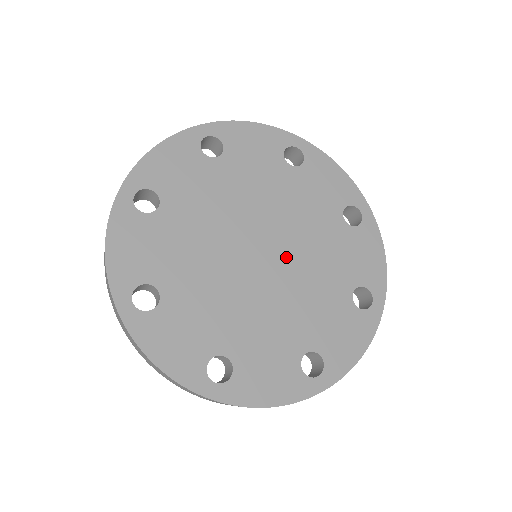
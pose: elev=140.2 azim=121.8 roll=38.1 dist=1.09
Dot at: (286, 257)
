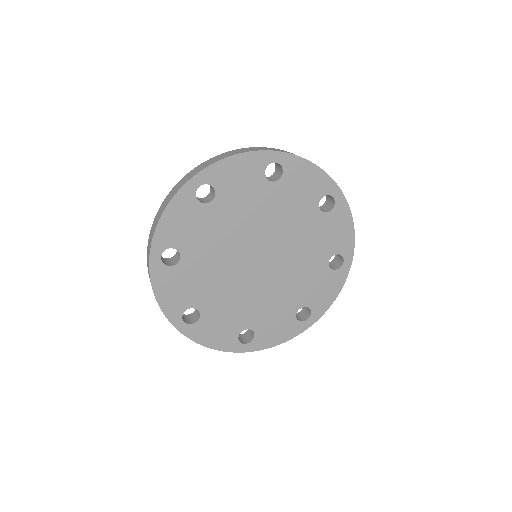
Dot at: (278, 256)
